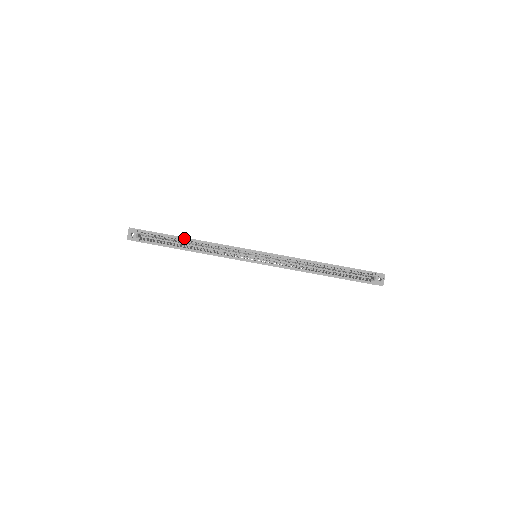
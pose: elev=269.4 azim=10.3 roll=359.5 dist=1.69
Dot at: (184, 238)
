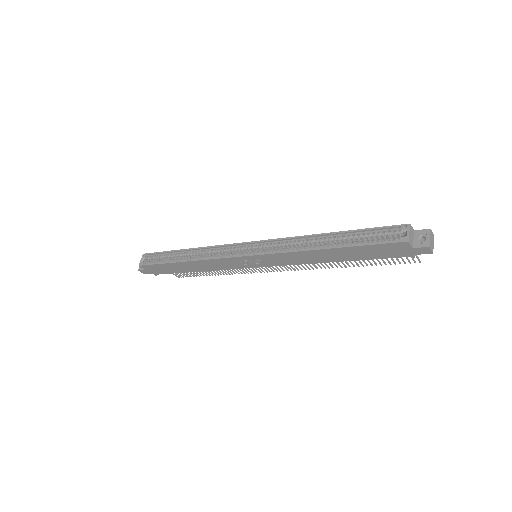
Dot at: (180, 250)
